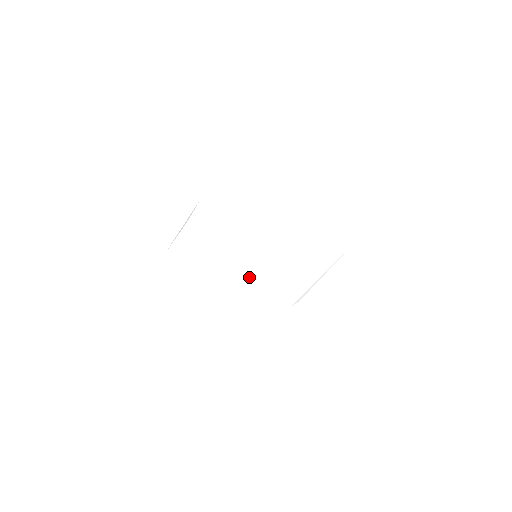
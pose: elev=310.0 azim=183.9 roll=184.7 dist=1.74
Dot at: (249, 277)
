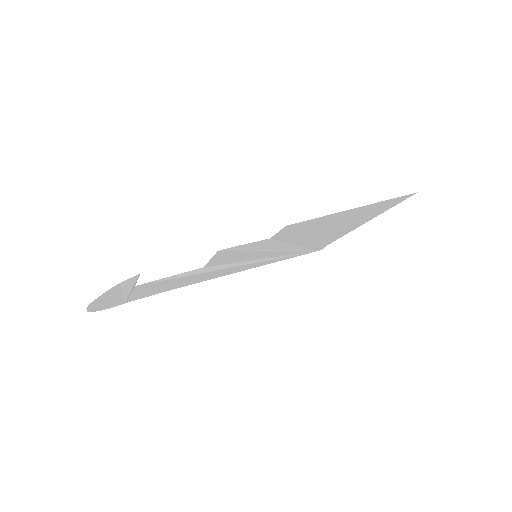
Dot at: (253, 264)
